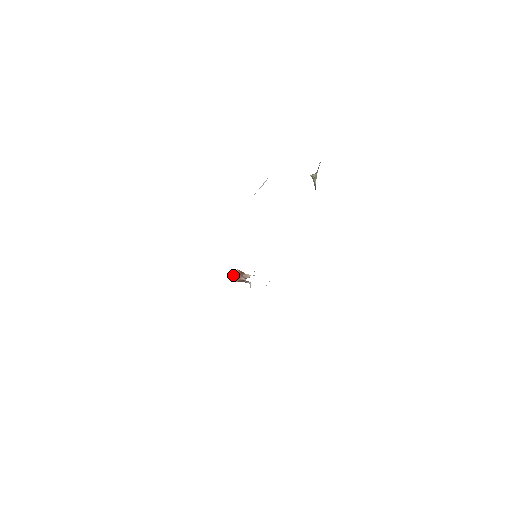
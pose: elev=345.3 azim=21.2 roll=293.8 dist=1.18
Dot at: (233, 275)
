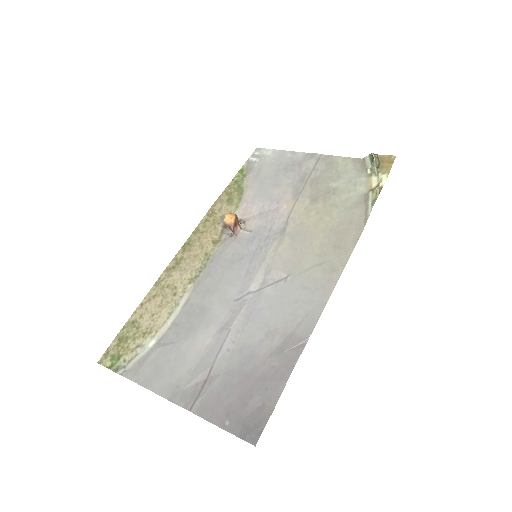
Dot at: (227, 217)
